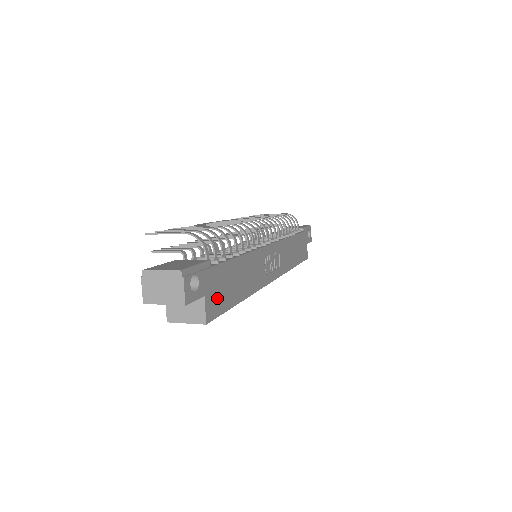
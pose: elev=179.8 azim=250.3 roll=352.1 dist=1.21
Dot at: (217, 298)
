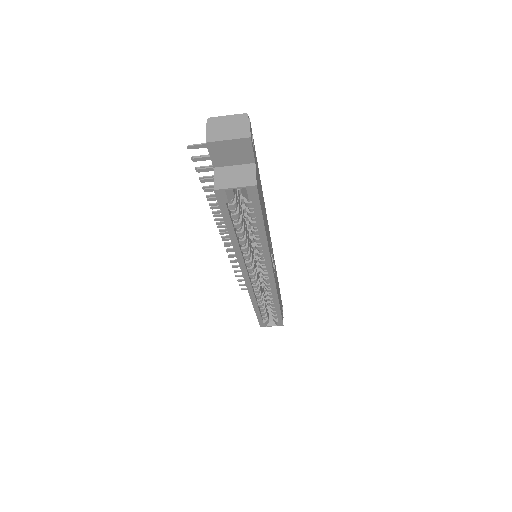
Dot at: (259, 187)
